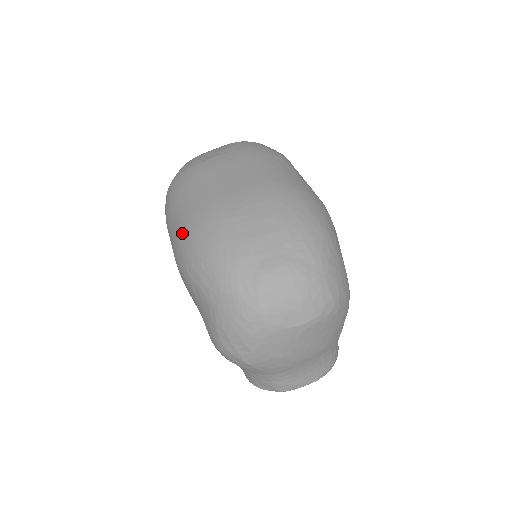
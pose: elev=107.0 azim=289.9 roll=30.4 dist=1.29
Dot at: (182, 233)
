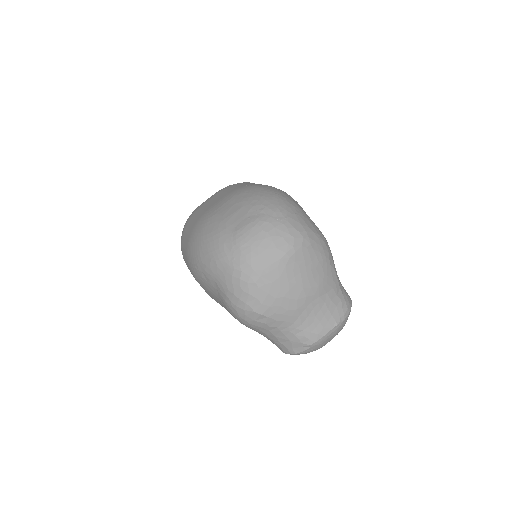
Dot at: (187, 249)
